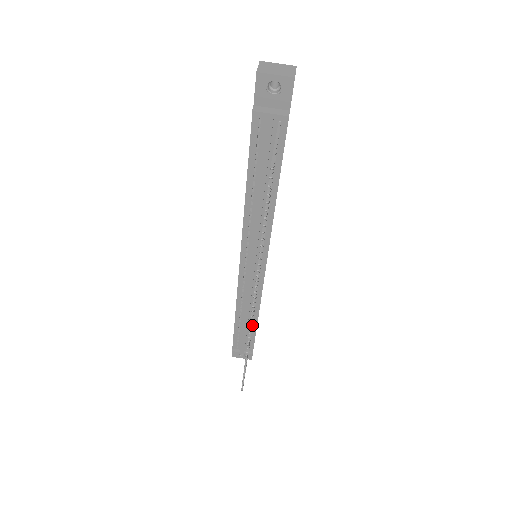
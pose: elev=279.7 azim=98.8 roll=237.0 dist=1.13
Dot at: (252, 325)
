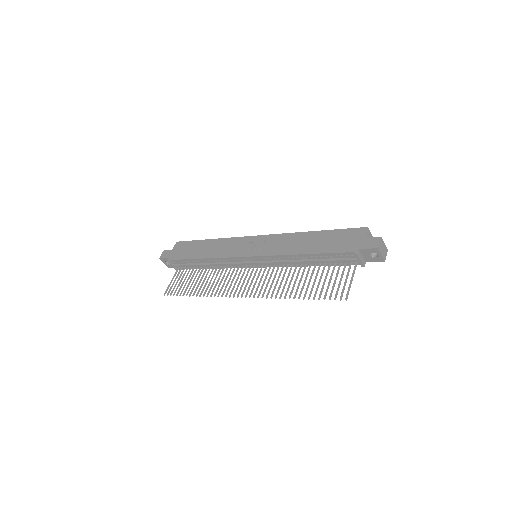
Dot at: (204, 268)
